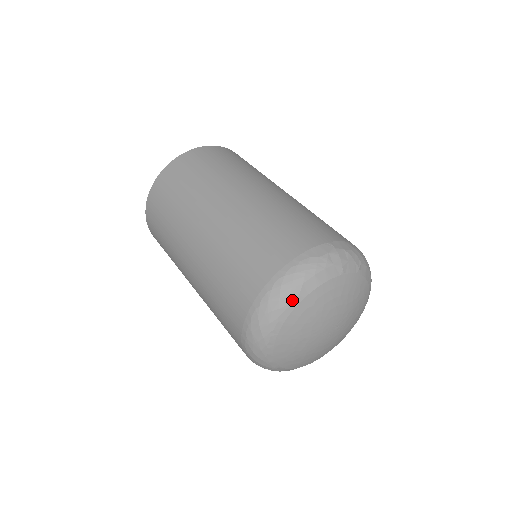
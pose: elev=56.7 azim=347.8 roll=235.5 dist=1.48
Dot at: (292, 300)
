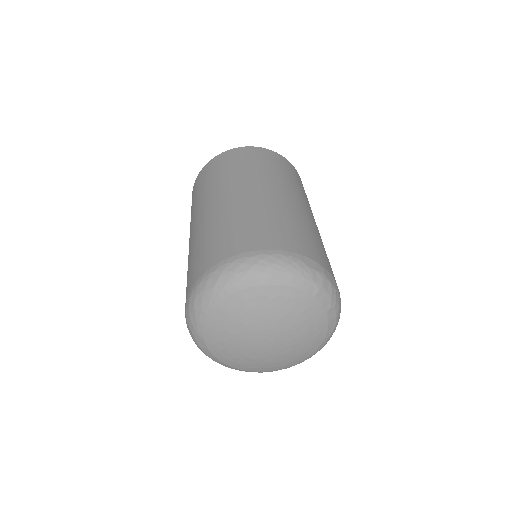
Dot at: (260, 277)
